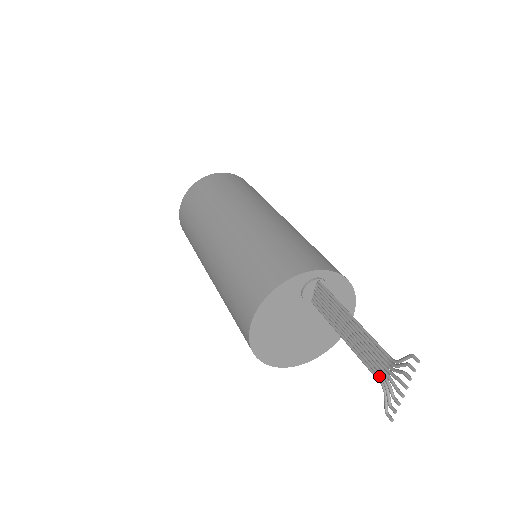
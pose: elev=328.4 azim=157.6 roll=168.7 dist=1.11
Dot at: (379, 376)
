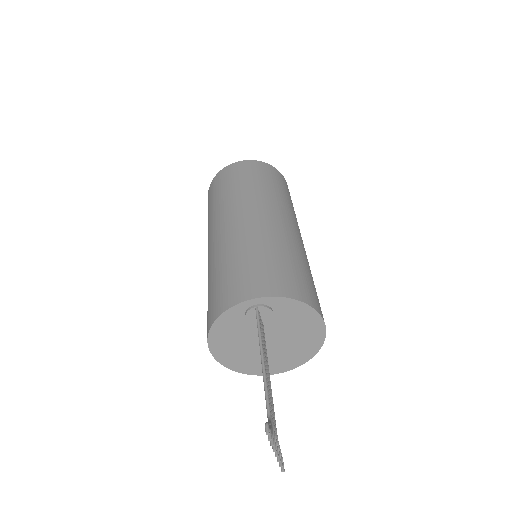
Dot at: occluded
